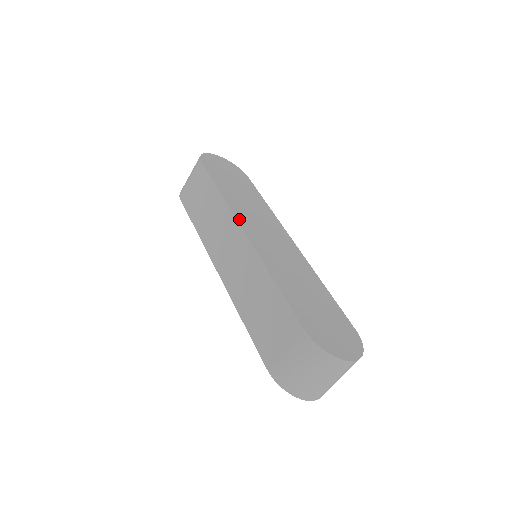
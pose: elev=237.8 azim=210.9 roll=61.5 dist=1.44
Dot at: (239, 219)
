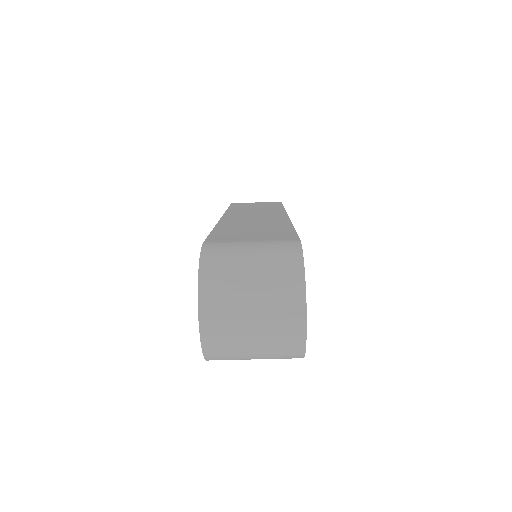
Dot at: occluded
